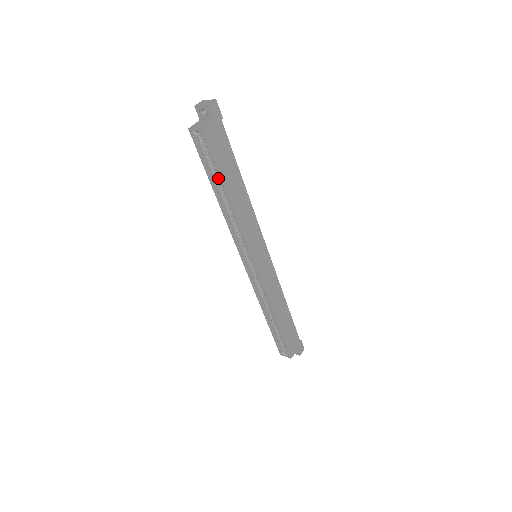
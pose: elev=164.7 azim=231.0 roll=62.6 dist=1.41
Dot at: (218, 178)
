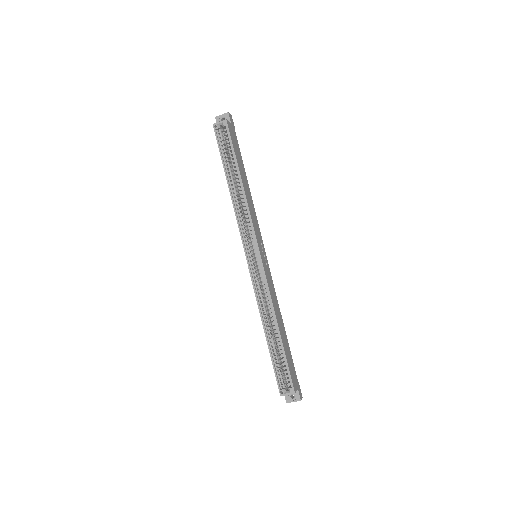
Dot at: (231, 168)
